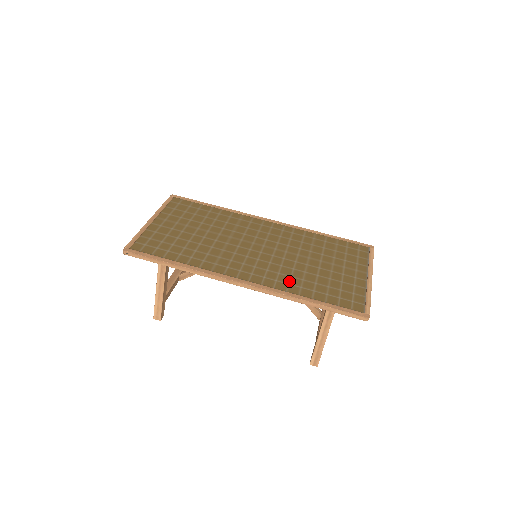
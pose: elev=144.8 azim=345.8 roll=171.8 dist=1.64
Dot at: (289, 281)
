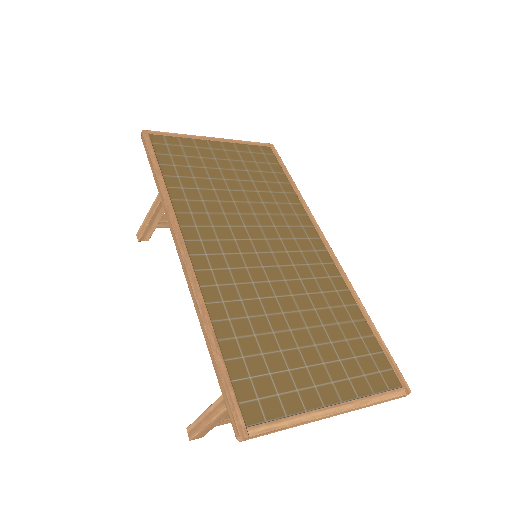
Dot at: (229, 300)
